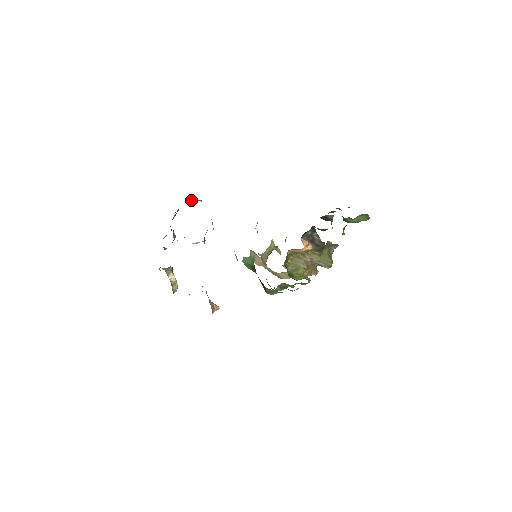
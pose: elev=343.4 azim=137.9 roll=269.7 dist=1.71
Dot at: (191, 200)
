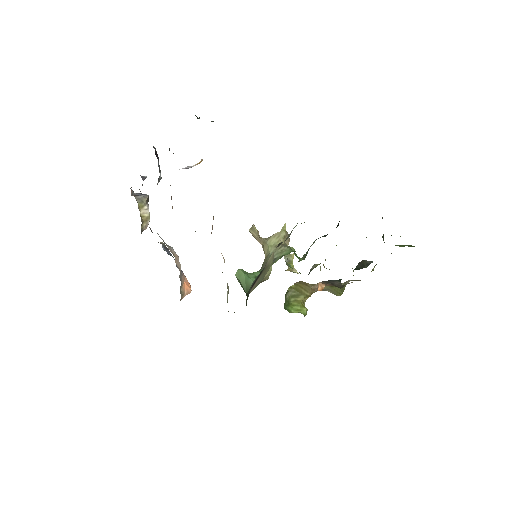
Dot at: occluded
